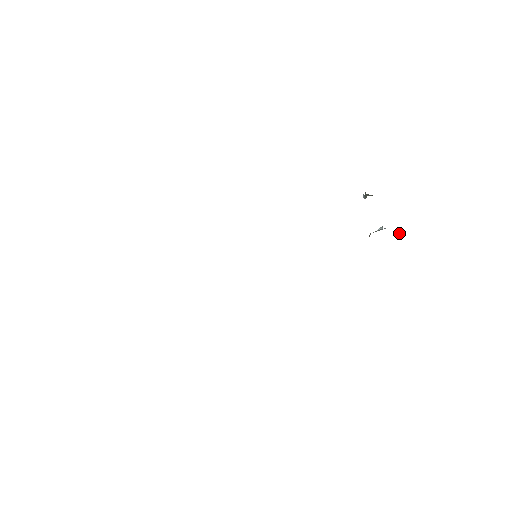
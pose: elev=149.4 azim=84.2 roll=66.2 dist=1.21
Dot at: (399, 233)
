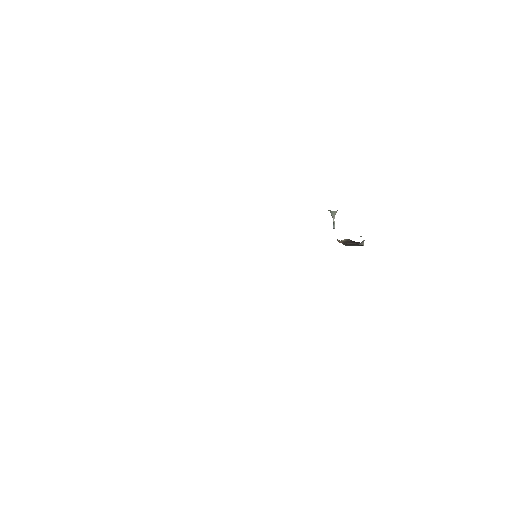
Dot at: occluded
